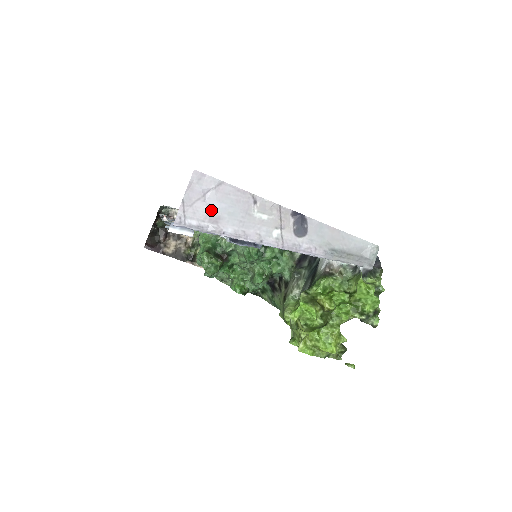
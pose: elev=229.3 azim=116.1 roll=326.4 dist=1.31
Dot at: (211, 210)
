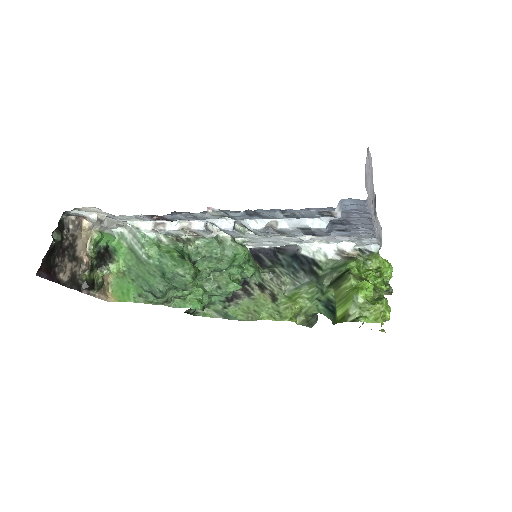
Dot at: (370, 187)
